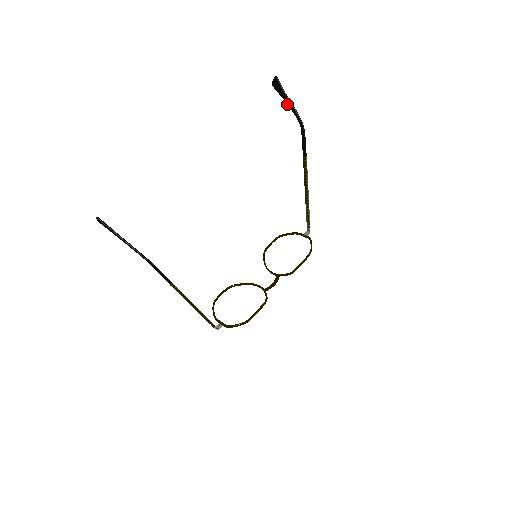
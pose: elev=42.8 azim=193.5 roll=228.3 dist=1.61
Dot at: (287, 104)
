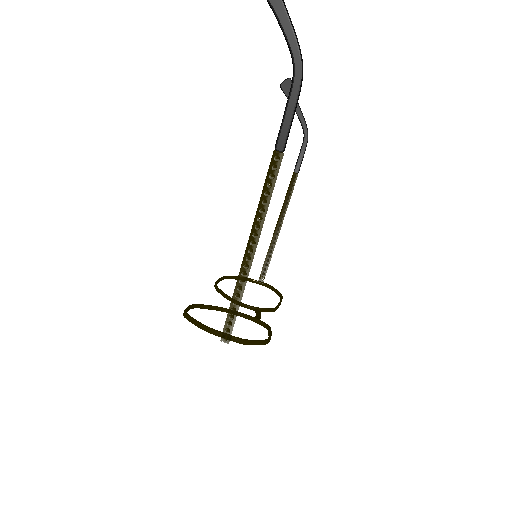
Dot at: occluded
